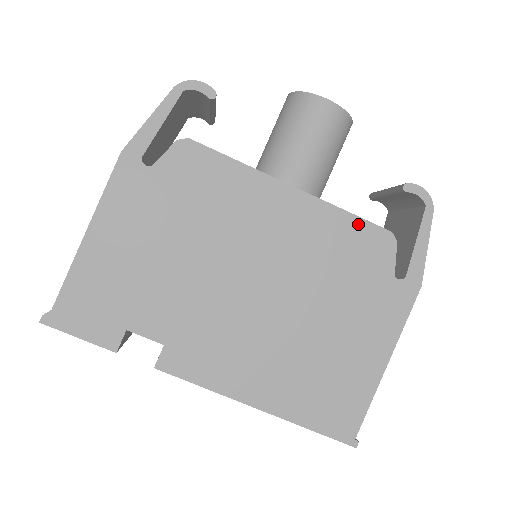
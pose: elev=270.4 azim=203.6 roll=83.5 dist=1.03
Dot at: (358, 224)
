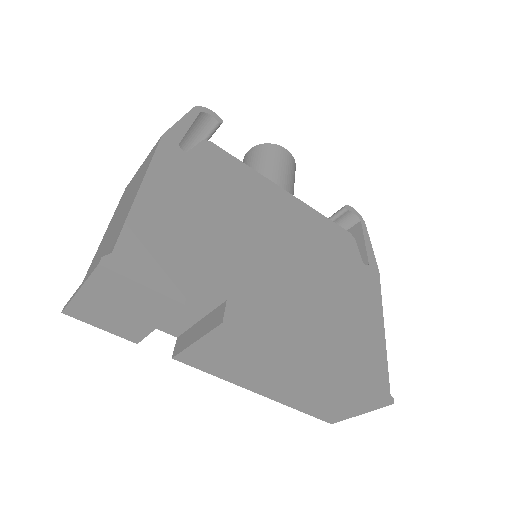
Dot at: (331, 224)
